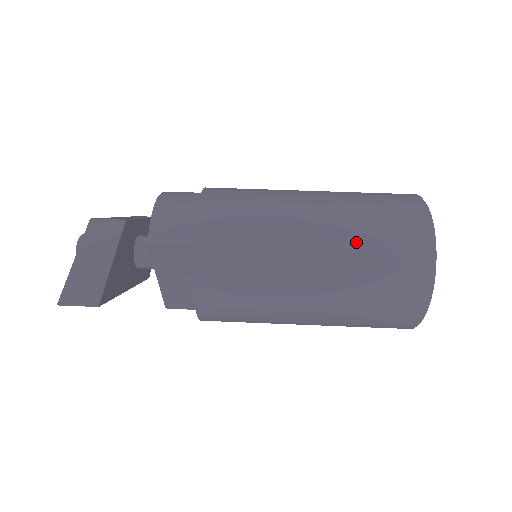
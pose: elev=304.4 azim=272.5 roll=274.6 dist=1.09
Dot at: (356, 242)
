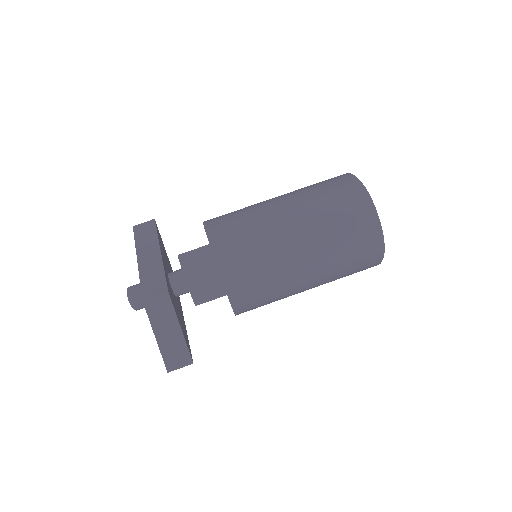
Dot at: (333, 255)
